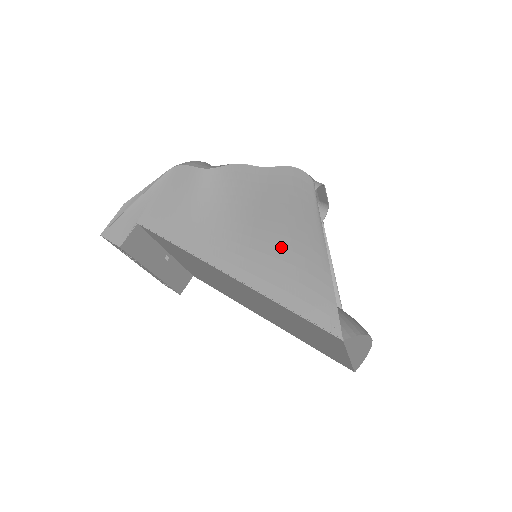
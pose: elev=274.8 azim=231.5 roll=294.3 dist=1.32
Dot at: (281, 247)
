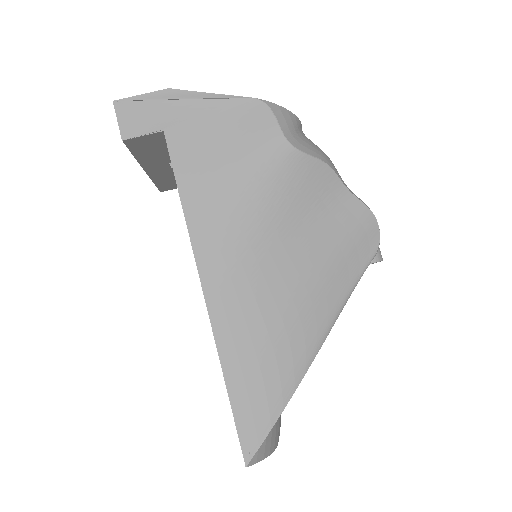
Dot at: (279, 313)
